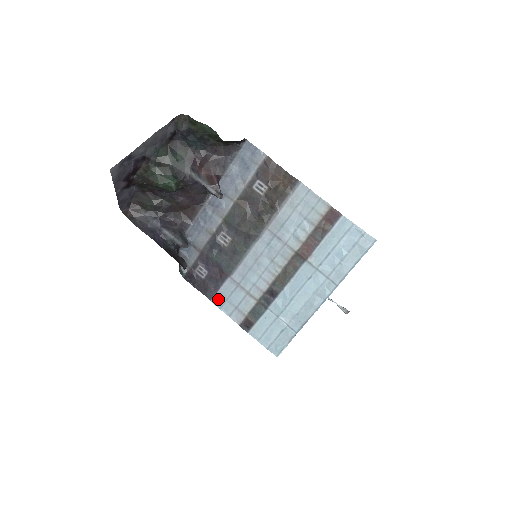
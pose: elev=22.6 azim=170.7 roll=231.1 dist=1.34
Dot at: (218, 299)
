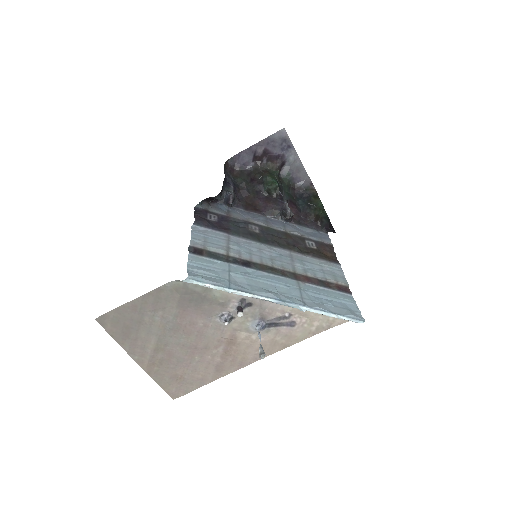
Dot at: (199, 230)
